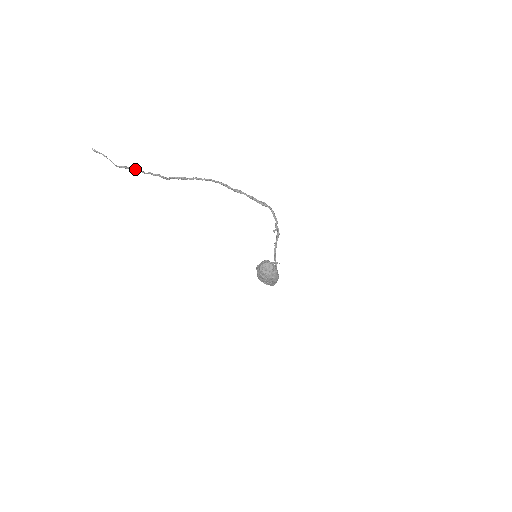
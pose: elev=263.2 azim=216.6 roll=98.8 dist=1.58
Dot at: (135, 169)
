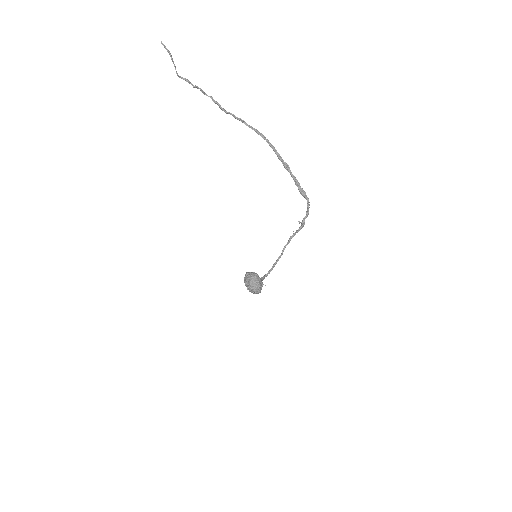
Dot at: (197, 86)
